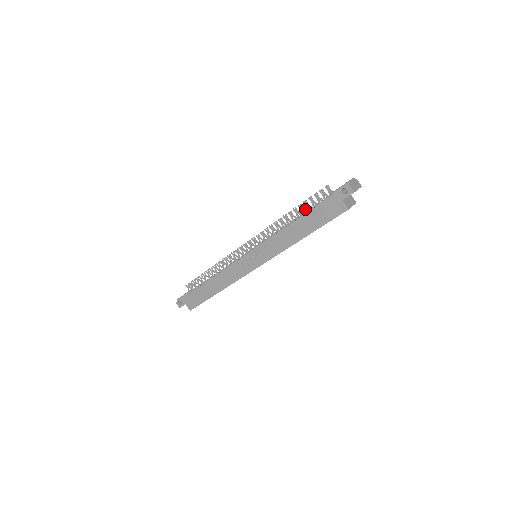
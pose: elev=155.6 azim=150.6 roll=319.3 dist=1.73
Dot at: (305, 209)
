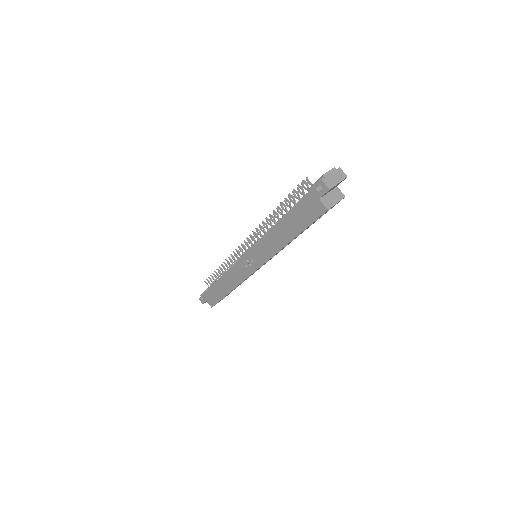
Dot at: occluded
